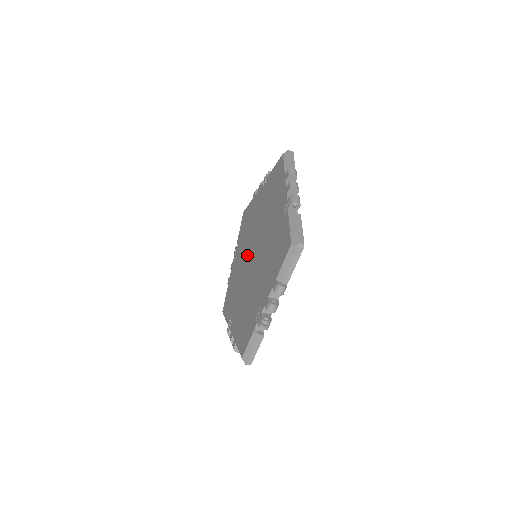
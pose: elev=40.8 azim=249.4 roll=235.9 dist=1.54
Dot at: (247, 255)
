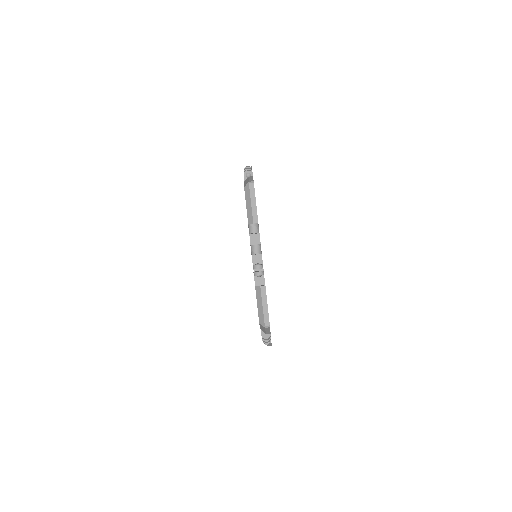
Dot at: occluded
